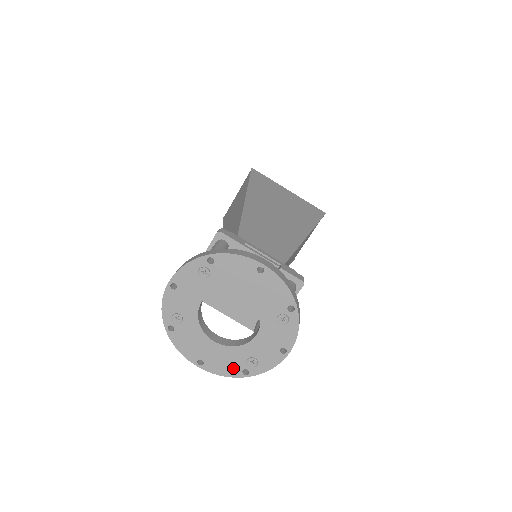
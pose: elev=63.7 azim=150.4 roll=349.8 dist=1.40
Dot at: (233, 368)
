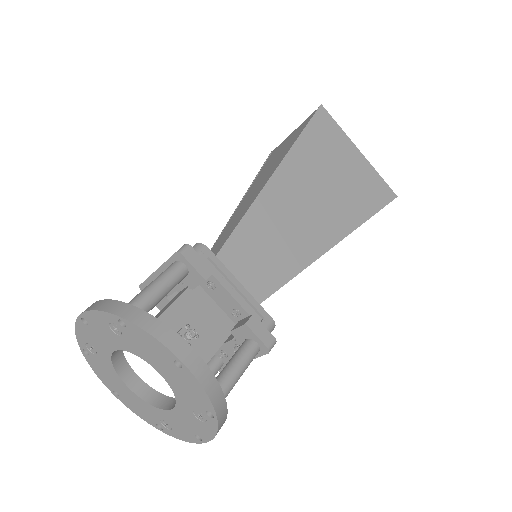
Dot at: (147, 417)
